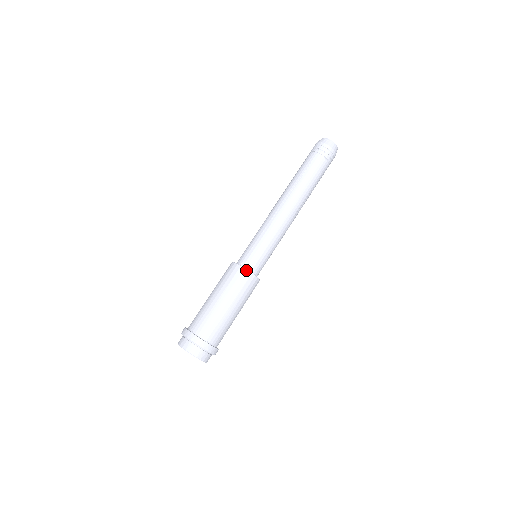
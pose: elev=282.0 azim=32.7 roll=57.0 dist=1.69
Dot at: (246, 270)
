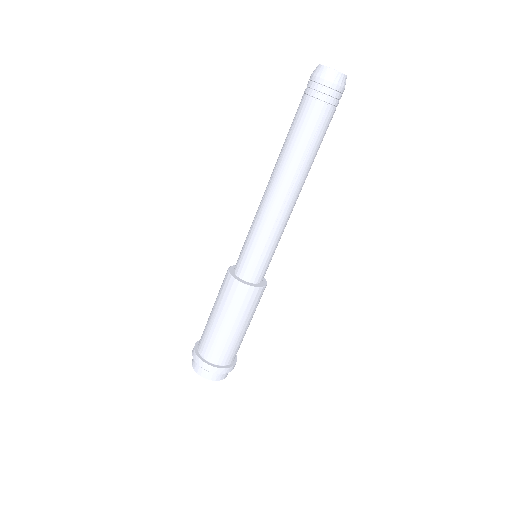
Dot at: (261, 289)
